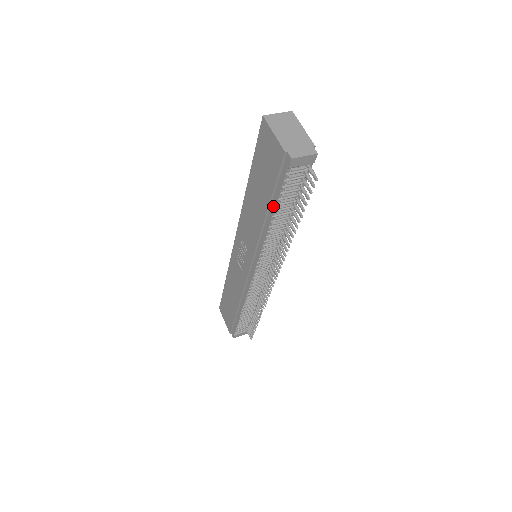
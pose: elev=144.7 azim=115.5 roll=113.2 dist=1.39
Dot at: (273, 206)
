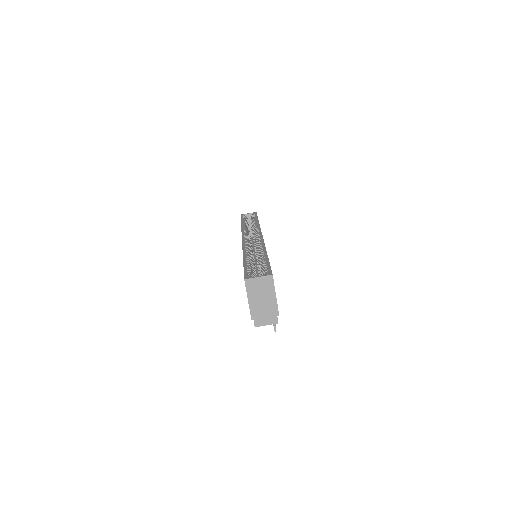
Dot at: occluded
